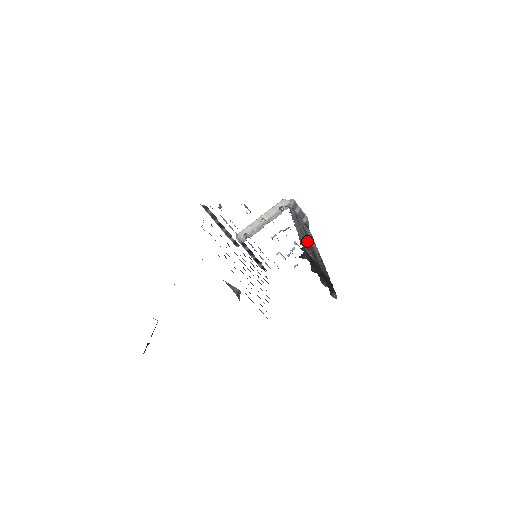
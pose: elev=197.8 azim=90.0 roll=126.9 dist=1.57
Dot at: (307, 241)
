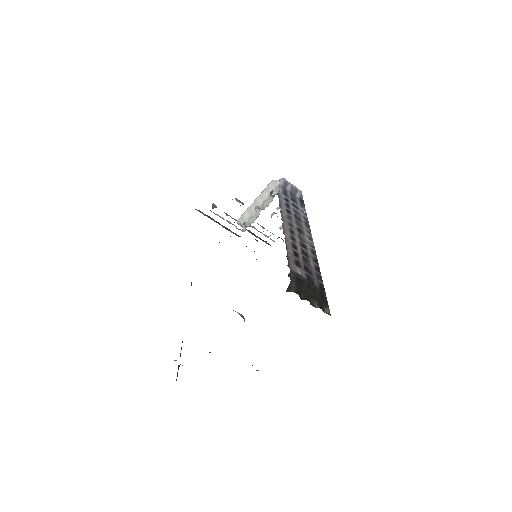
Dot at: (298, 244)
